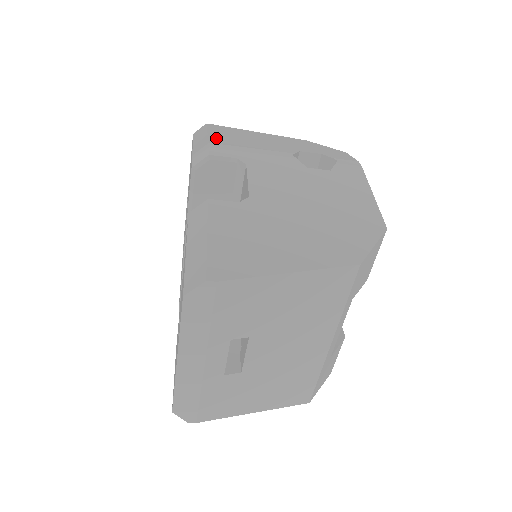
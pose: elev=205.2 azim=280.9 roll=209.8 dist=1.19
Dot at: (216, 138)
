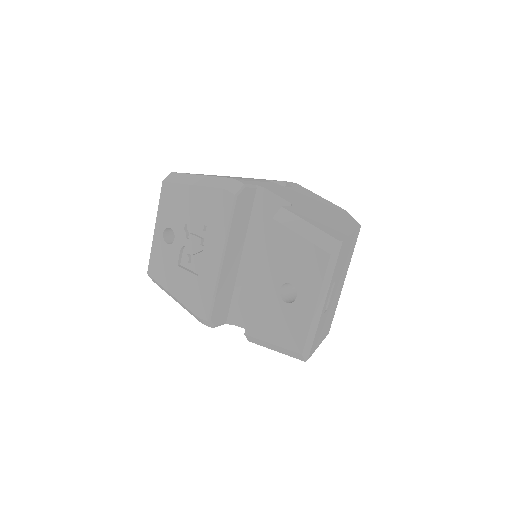
Dot at: occluded
